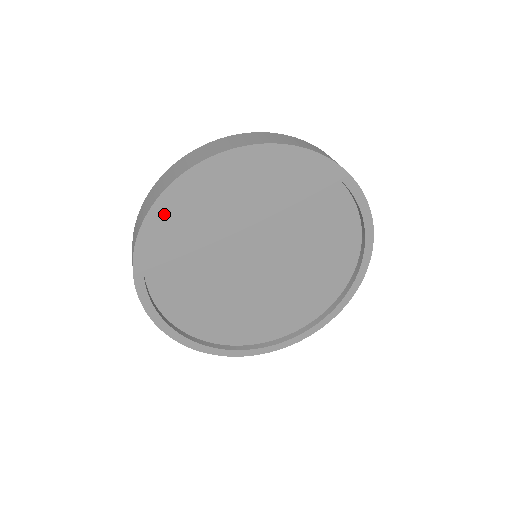
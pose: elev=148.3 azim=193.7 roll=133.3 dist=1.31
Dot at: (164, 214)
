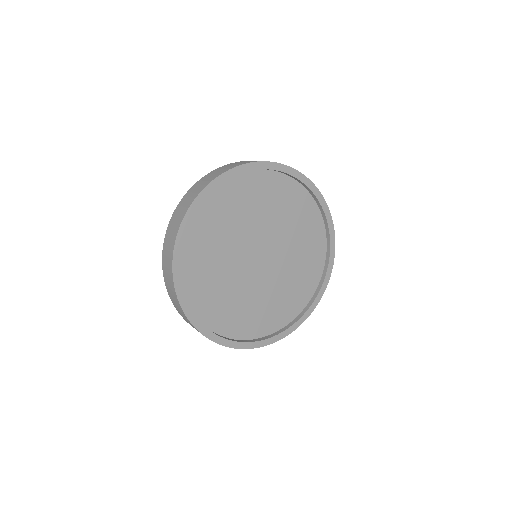
Dot at: (233, 180)
